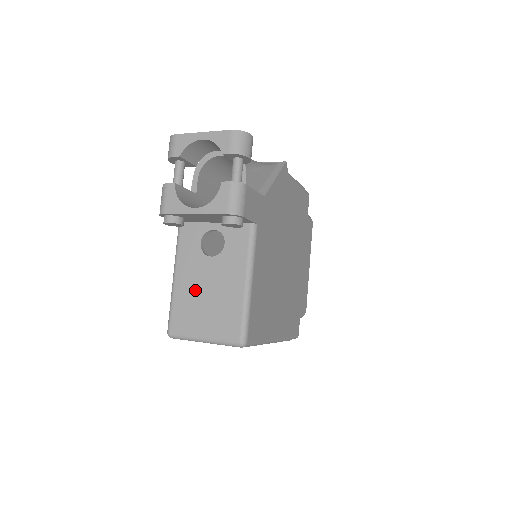
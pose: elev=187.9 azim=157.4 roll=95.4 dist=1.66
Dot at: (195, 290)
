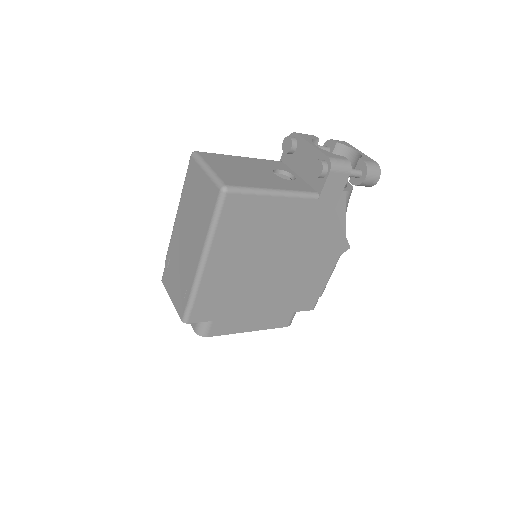
Dot at: (243, 165)
